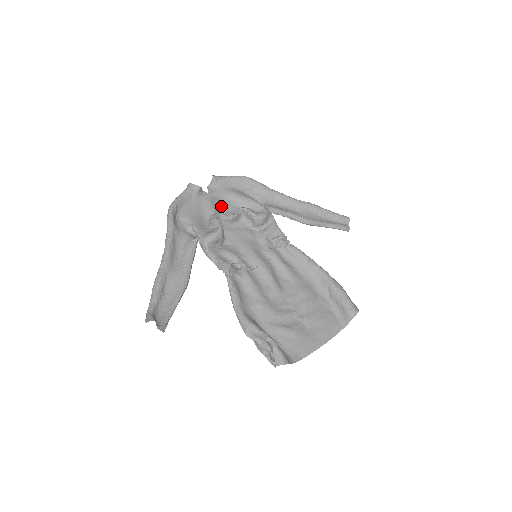
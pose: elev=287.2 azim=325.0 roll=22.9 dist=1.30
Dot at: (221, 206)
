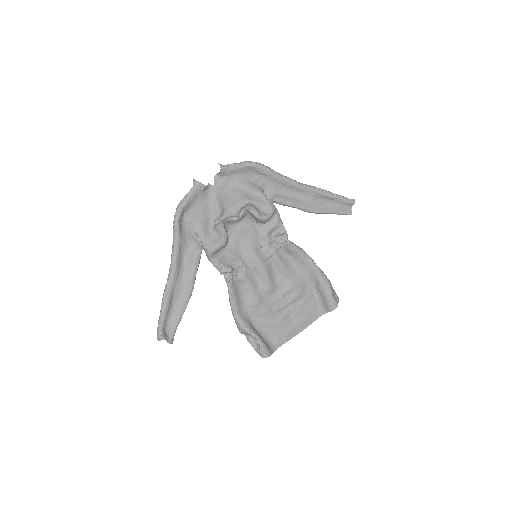
Dot at: (227, 201)
